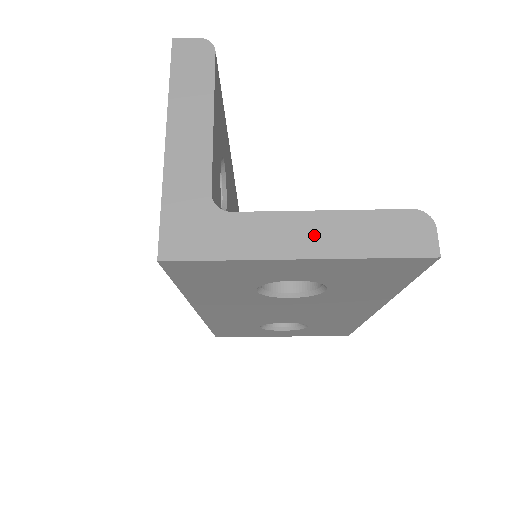
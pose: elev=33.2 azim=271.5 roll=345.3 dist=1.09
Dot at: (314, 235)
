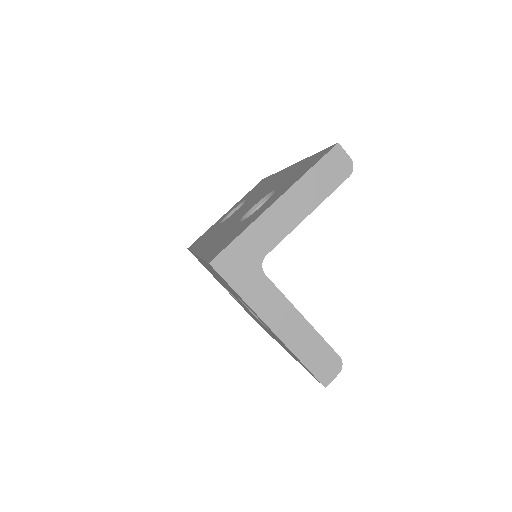
Dot at: (288, 324)
